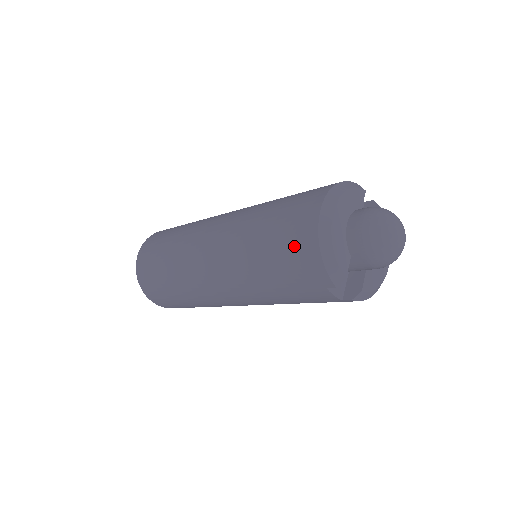
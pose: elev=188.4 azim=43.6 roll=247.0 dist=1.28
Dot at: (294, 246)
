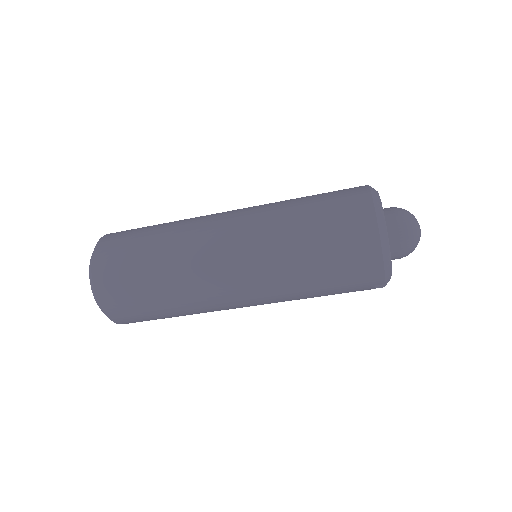
Dot at: (354, 258)
